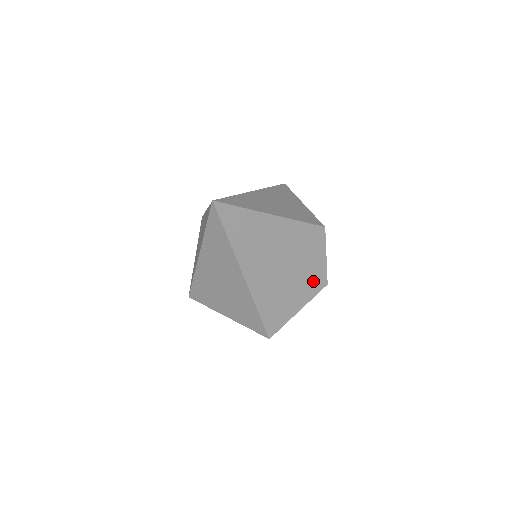
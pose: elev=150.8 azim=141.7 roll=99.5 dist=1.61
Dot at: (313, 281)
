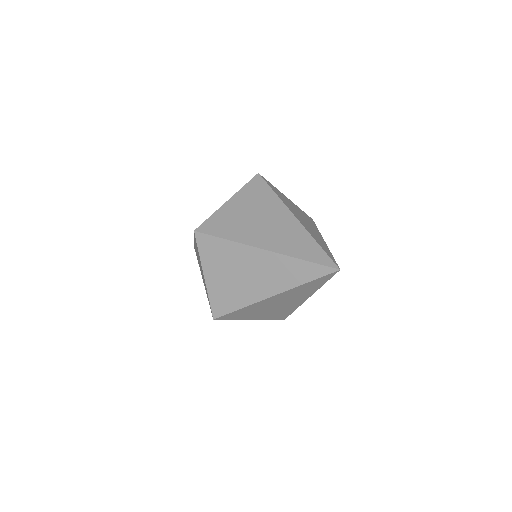
Dot at: occluded
